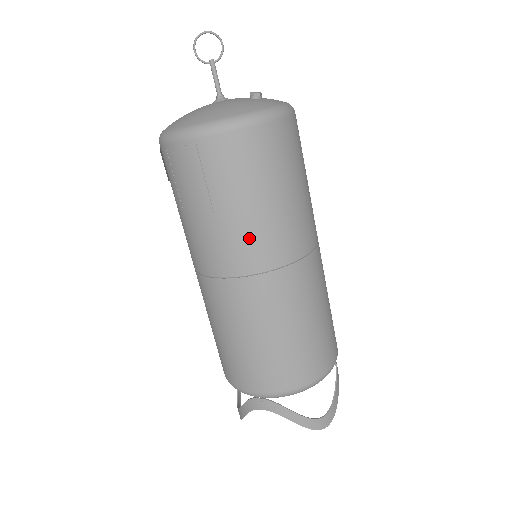
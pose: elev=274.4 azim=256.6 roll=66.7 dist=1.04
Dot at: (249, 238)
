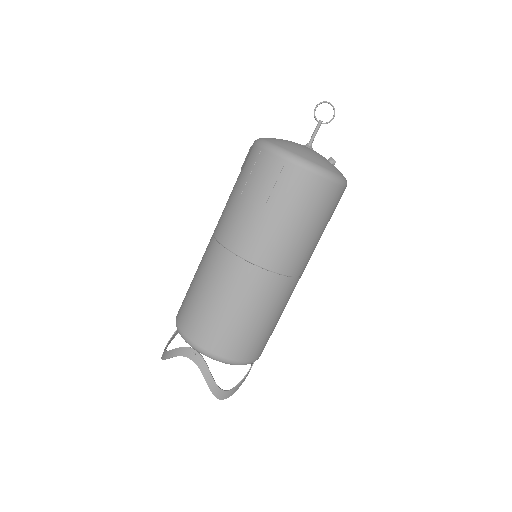
Dot at: (272, 241)
